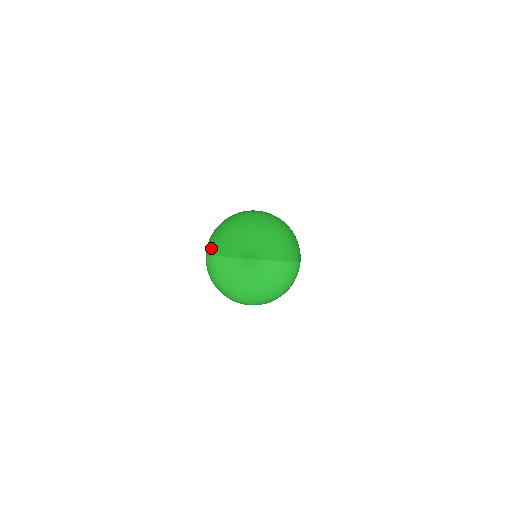
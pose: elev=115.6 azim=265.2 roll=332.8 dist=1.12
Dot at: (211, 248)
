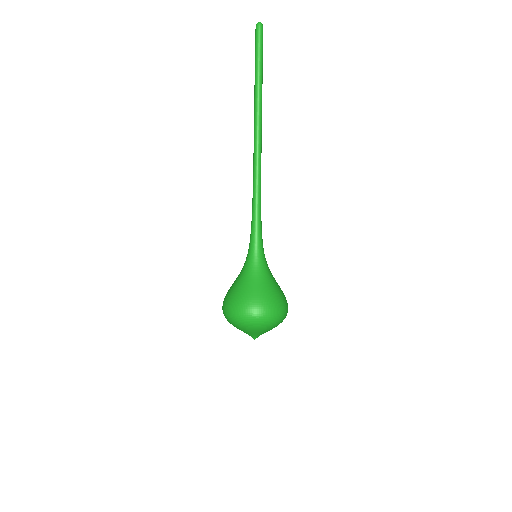
Dot at: (227, 320)
